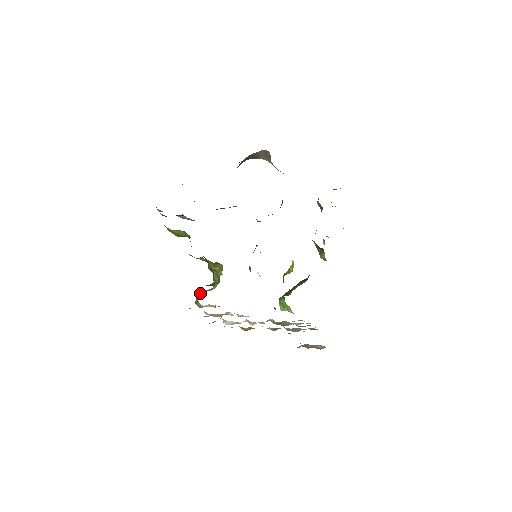
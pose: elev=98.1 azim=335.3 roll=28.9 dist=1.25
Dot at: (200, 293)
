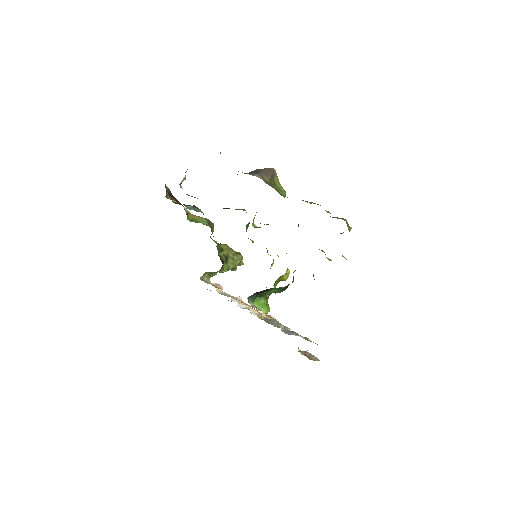
Dot at: (211, 272)
